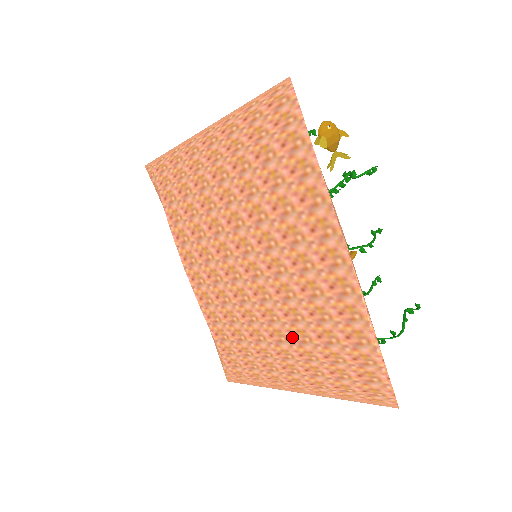
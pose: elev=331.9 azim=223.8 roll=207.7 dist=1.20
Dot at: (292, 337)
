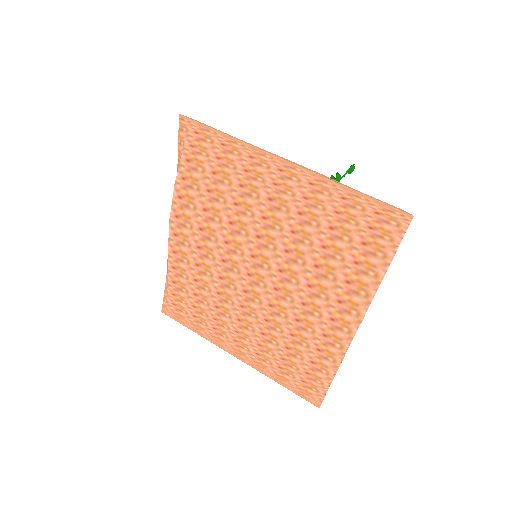
Dot at: (261, 333)
